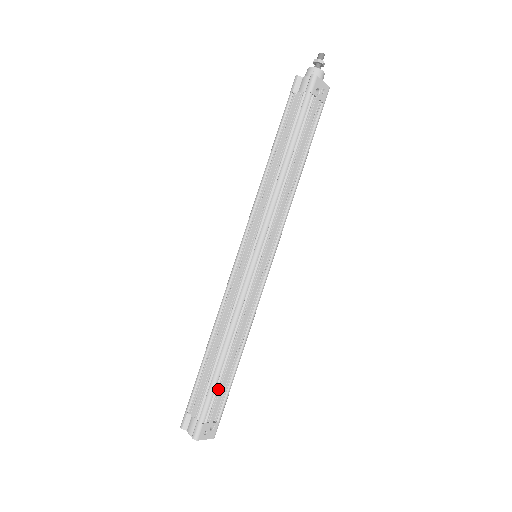
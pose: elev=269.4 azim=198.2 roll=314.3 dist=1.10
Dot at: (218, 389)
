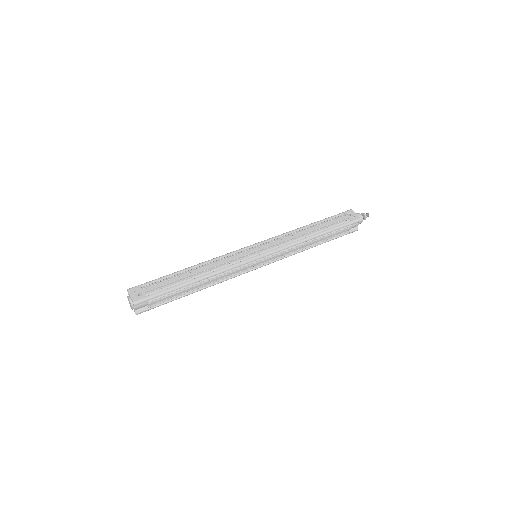
Dot at: (167, 282)
